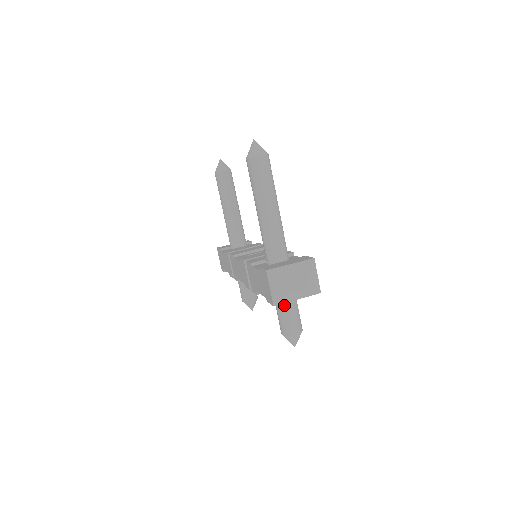
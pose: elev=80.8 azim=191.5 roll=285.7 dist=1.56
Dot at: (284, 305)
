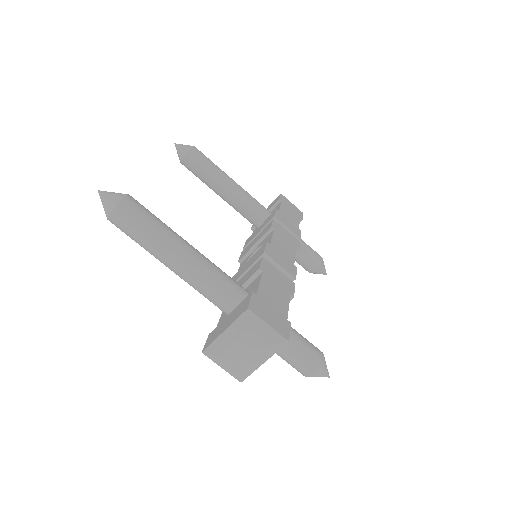
Dot at: occluded
